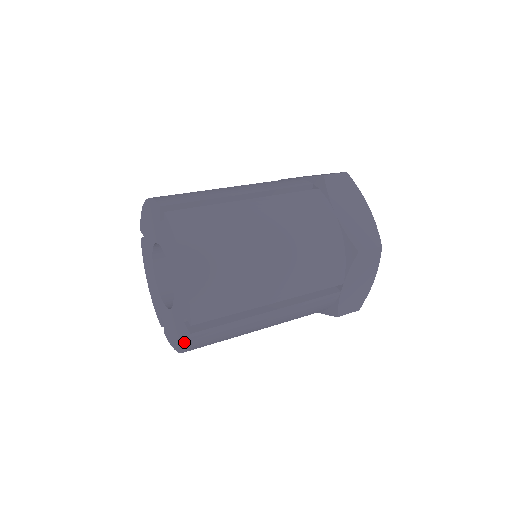
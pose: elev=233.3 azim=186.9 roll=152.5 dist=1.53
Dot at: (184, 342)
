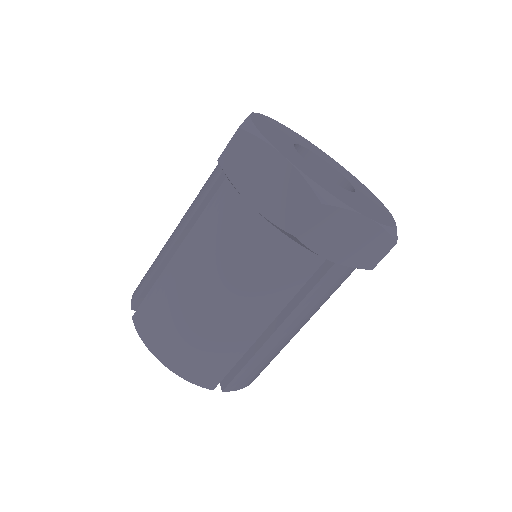
Dot at: occluded
